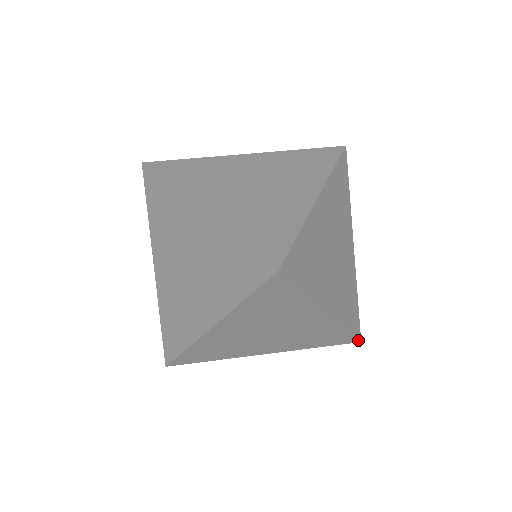
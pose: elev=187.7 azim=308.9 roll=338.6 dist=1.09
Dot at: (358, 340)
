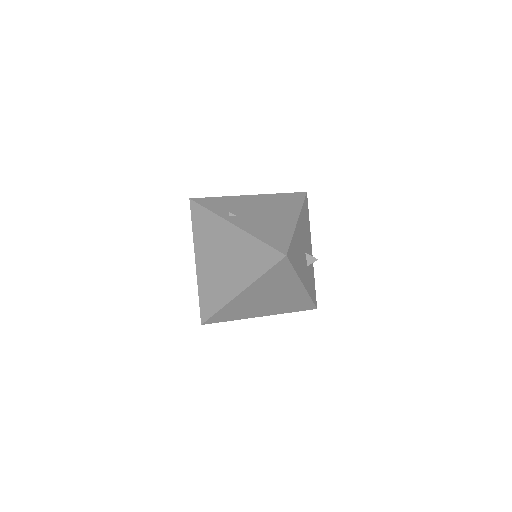
Dot at: occluded
